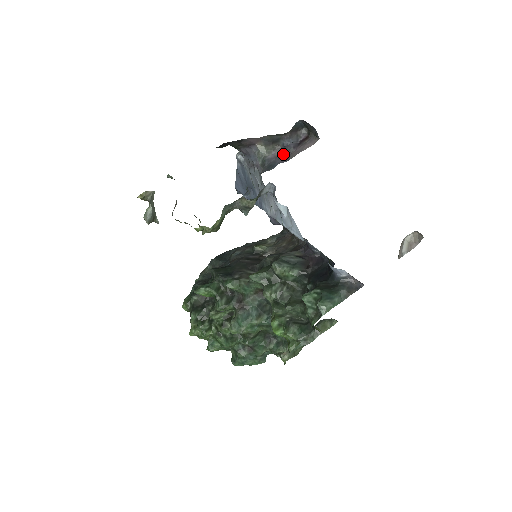
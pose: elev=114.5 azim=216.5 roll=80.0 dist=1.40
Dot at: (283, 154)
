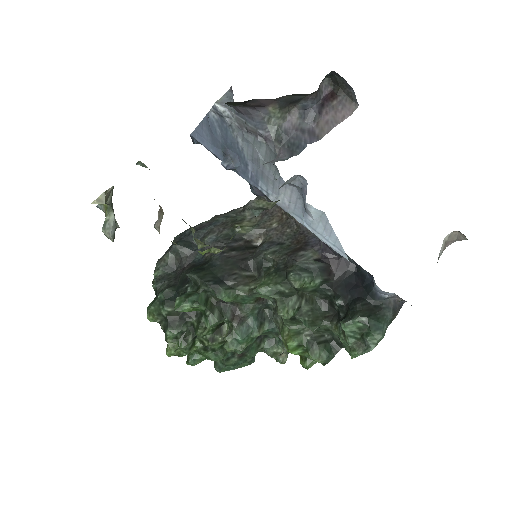
Dot at: (305, 123)
